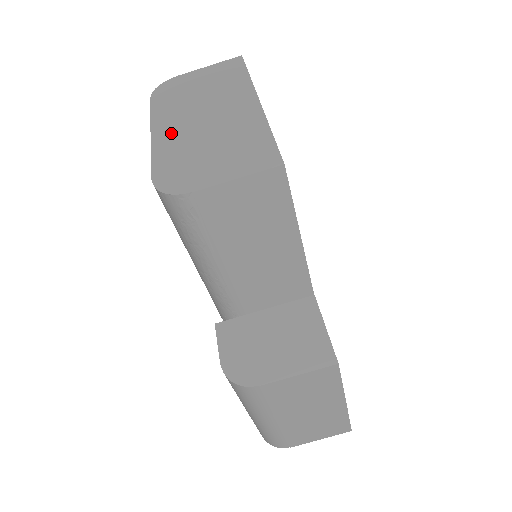
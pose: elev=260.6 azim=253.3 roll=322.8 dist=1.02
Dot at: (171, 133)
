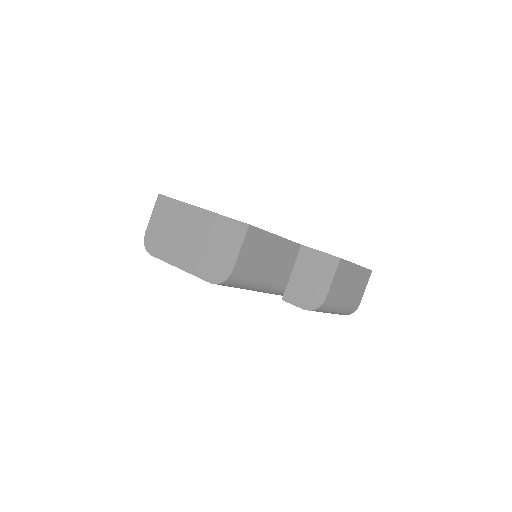
Dot at: (187, 259)
